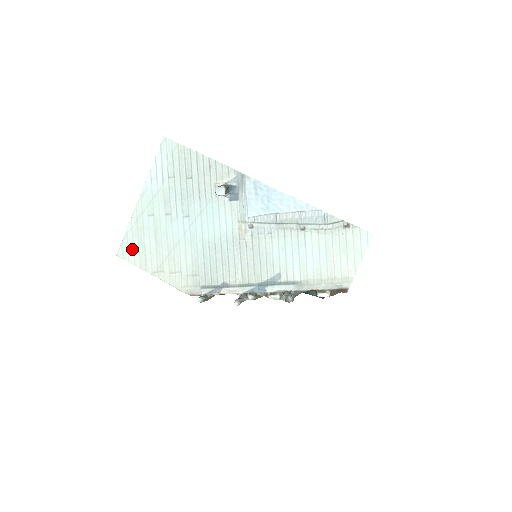
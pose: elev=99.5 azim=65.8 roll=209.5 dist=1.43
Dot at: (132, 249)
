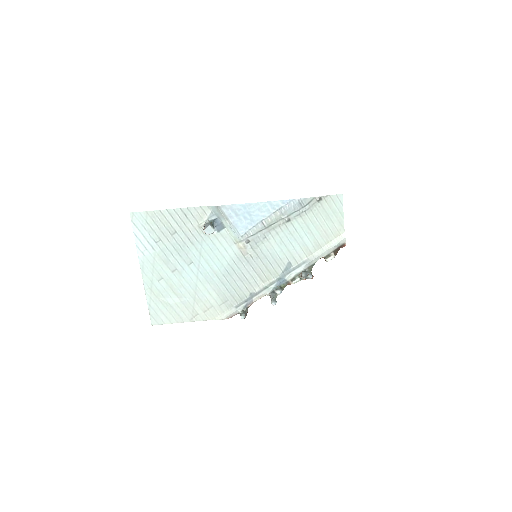
Dot at: (161, 313)
